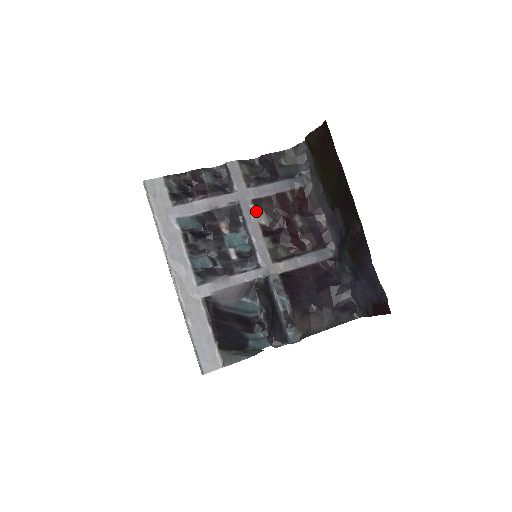
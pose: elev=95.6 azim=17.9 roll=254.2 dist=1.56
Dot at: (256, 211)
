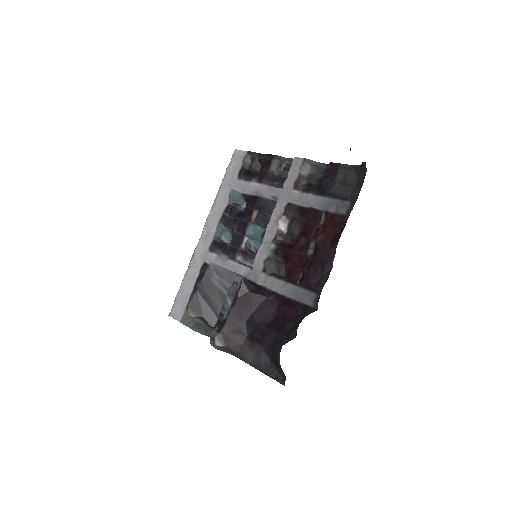
Dot at: (284, 215)
